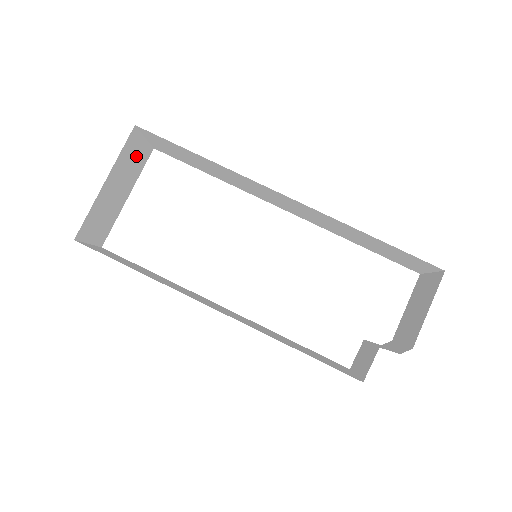
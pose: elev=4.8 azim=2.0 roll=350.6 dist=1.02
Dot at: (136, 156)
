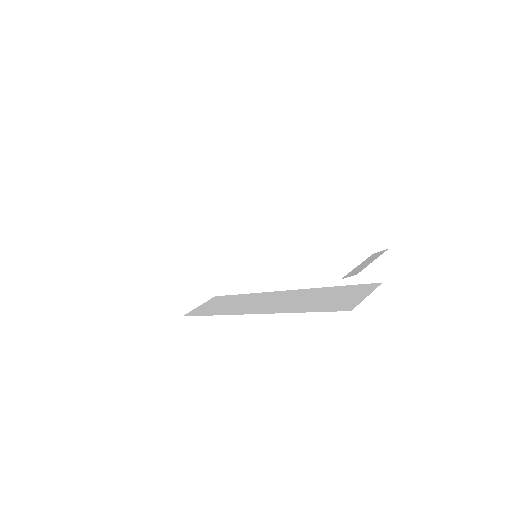
Dot at: (175, 243)
